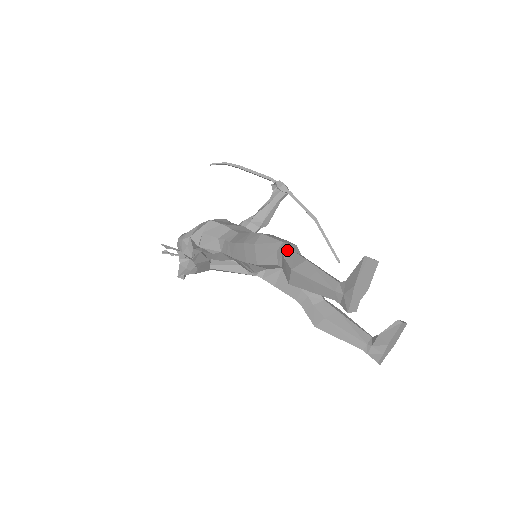
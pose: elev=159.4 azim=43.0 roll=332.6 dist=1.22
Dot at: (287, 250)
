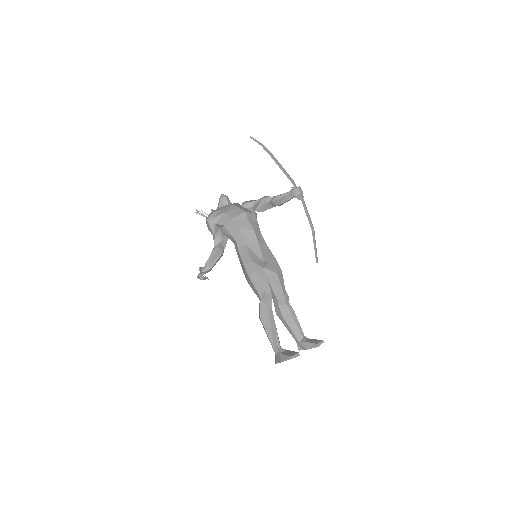
Dot at: (264, 301)
